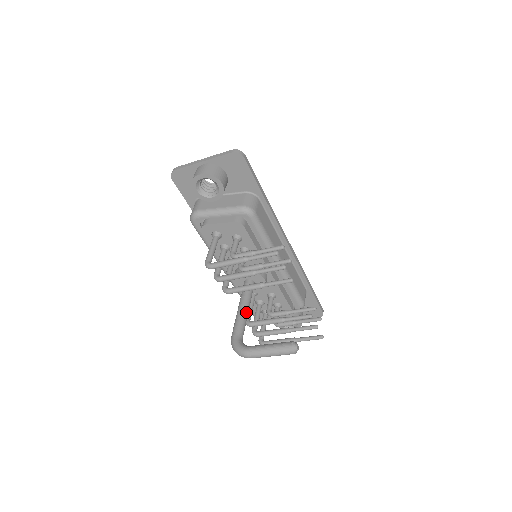
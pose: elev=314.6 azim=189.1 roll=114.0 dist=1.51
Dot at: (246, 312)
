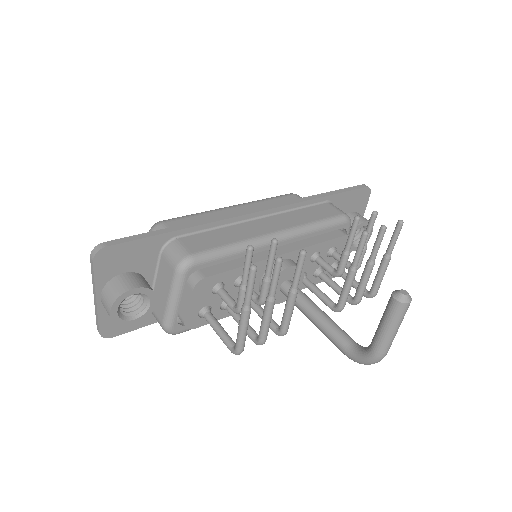
Dot at: (321, 317)
